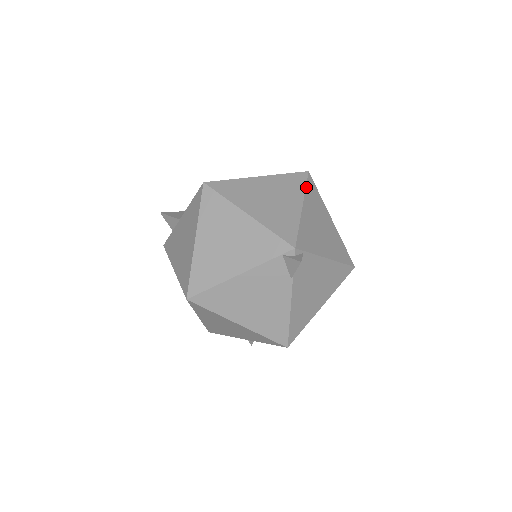
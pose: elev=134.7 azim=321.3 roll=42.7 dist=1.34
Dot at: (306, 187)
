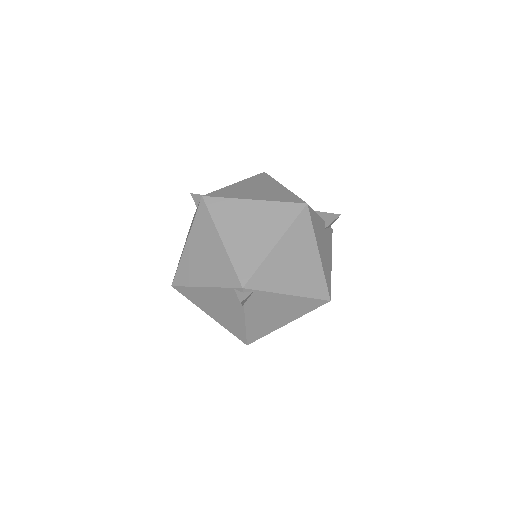
Dot at: (293, 222)
